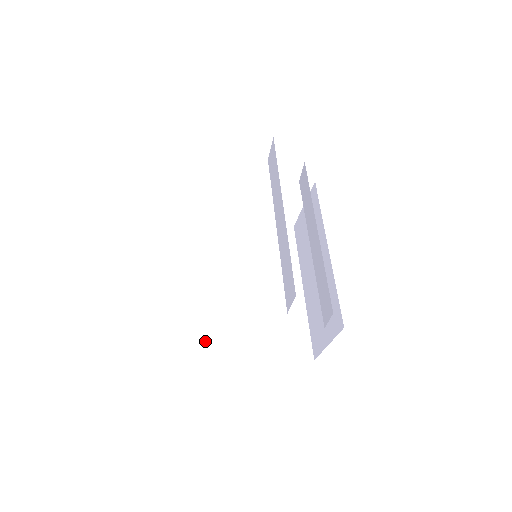
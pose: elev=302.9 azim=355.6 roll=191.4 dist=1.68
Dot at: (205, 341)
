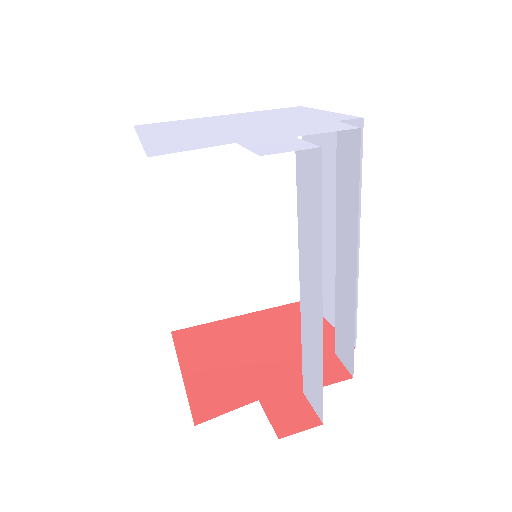
Dot at: (183, 305)
